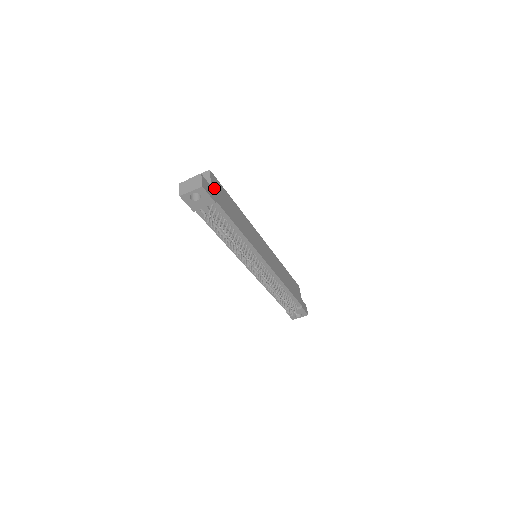
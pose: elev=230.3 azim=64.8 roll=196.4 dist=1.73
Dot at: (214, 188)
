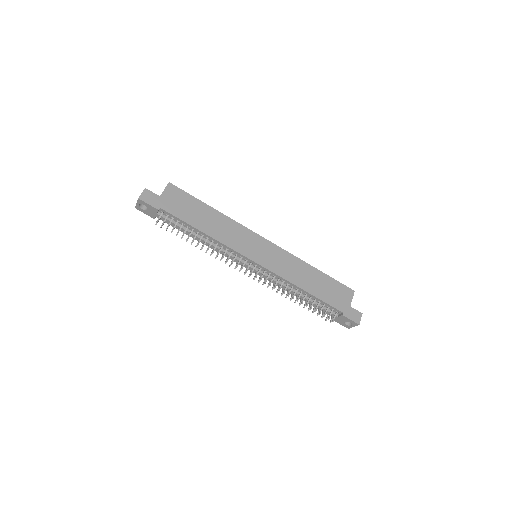
Dot at: (166, 197)
